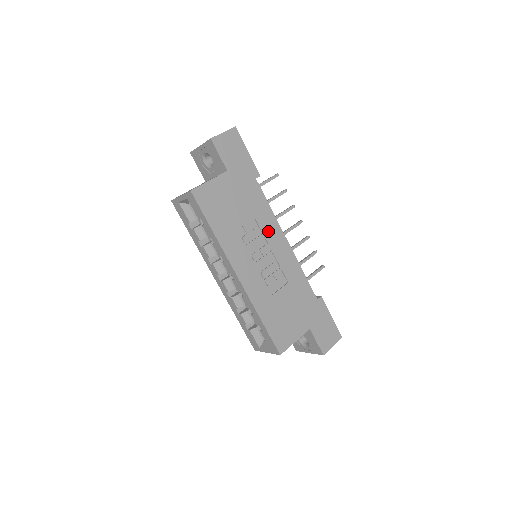
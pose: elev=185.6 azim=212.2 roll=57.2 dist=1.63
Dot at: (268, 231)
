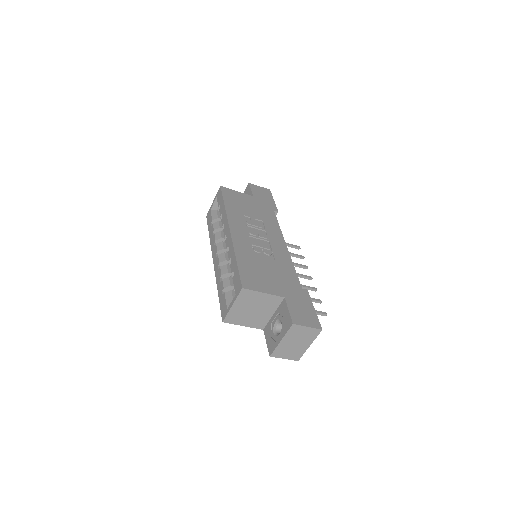
Dot at: (271, 231)
